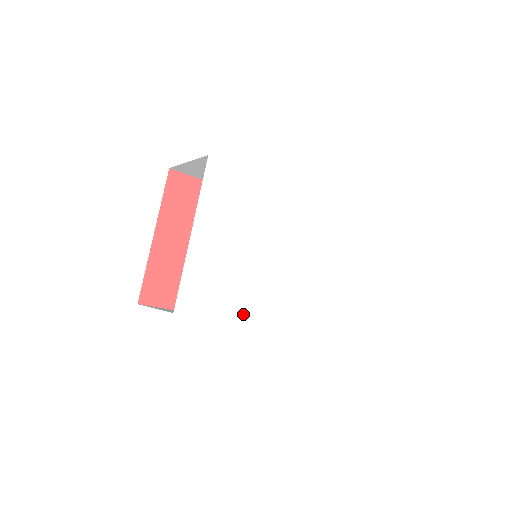
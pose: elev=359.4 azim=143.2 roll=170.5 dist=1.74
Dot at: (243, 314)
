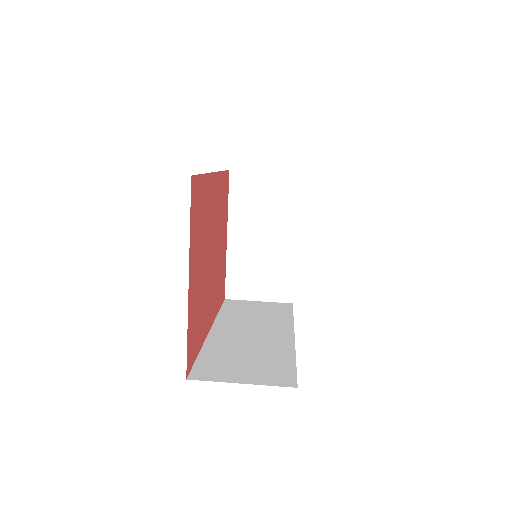
Dot at: occluded
